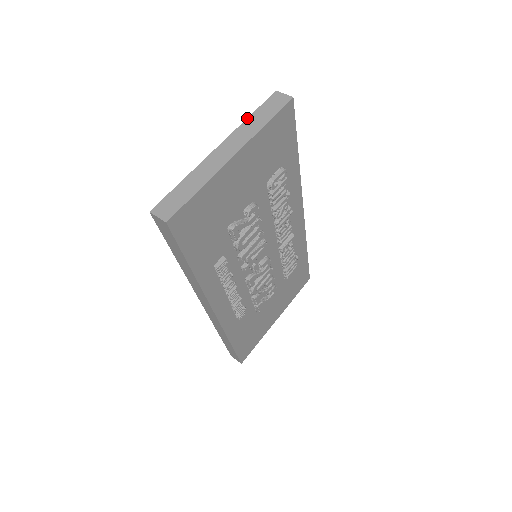
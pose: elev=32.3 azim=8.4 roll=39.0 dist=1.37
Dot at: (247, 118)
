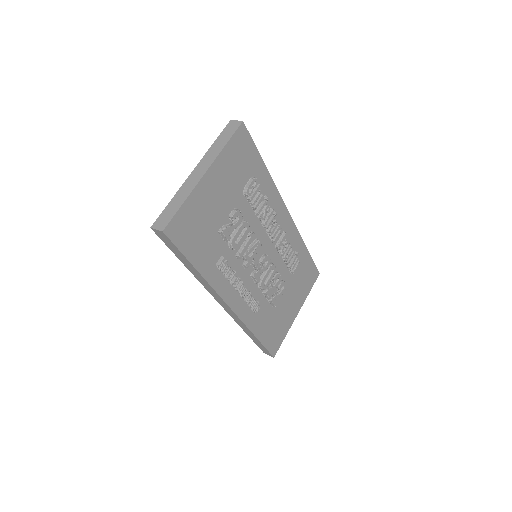
Dot at: (211, 145)
